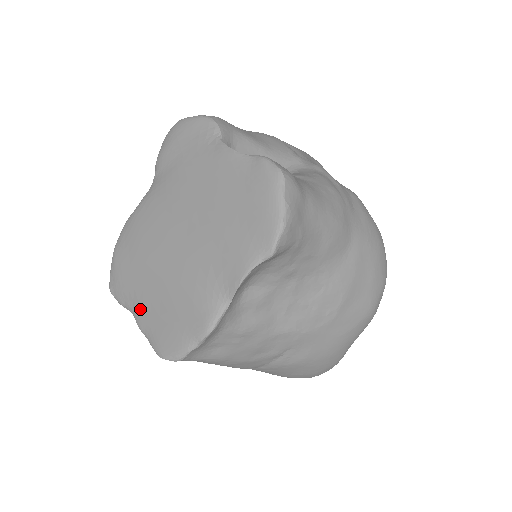
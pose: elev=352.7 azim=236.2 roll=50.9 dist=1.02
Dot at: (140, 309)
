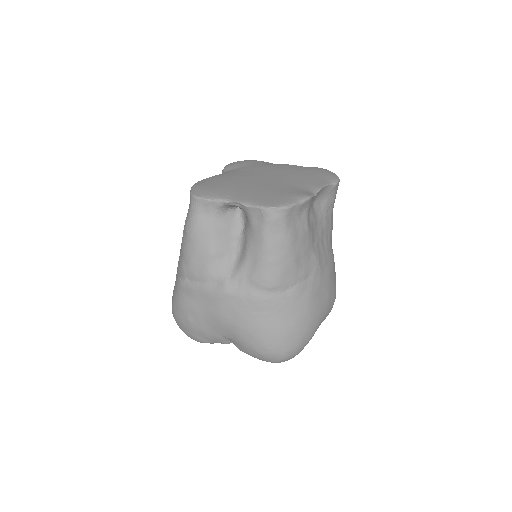
Dot at: (238, 196)
